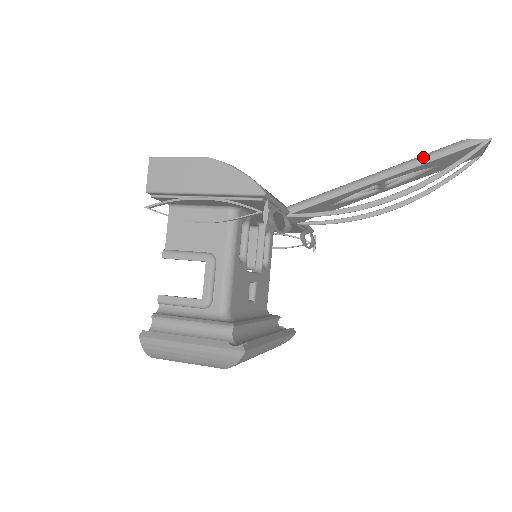
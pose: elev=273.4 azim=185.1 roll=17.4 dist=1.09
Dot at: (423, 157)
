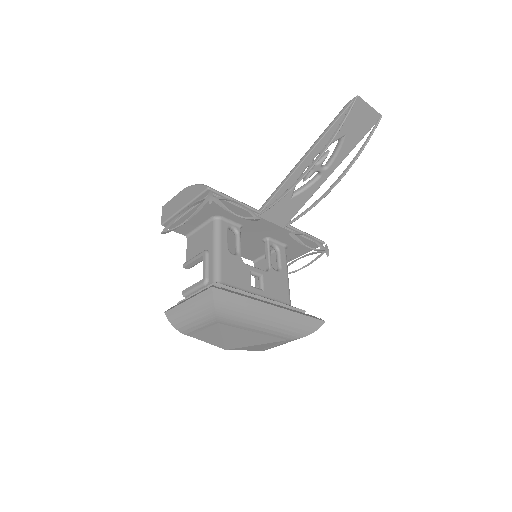
Dot at: (323, 132)
